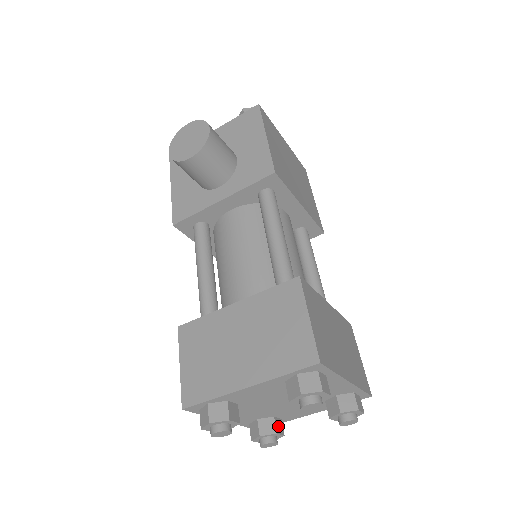
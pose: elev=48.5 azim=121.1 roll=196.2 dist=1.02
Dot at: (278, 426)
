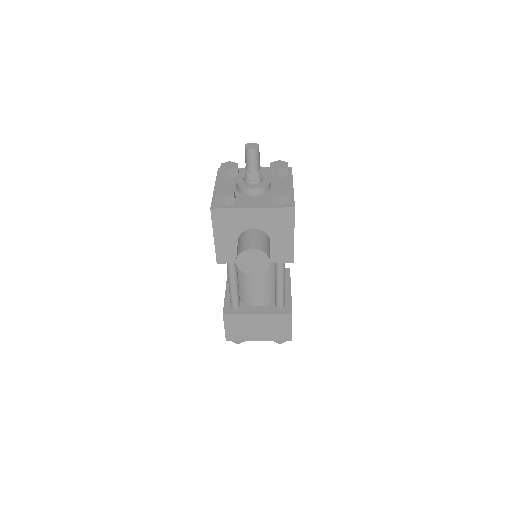
Dot at: occluded
